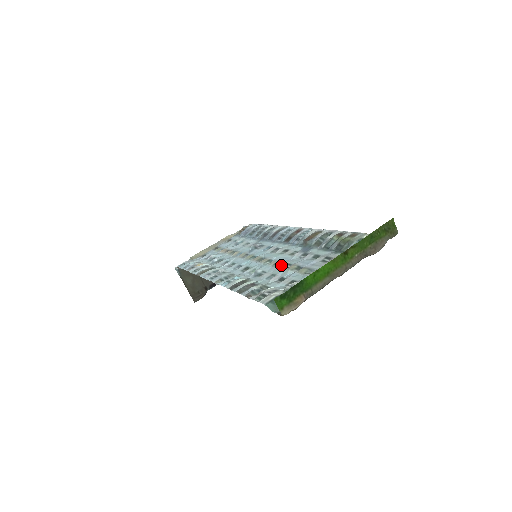
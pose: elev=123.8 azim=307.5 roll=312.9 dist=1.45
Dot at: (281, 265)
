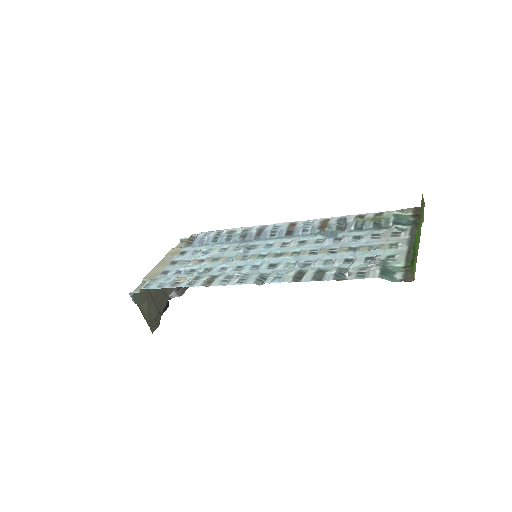
Dot at: (324, 251)
